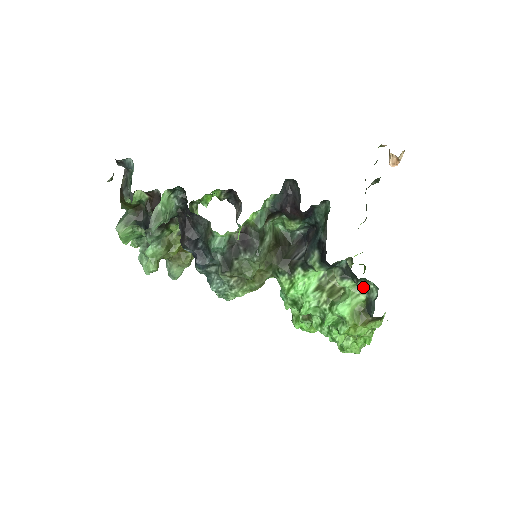
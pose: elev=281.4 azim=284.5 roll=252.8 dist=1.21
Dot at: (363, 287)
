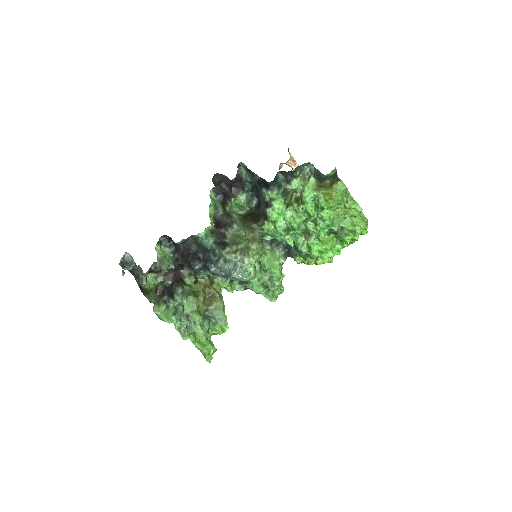
Dot at: (306, 176)
